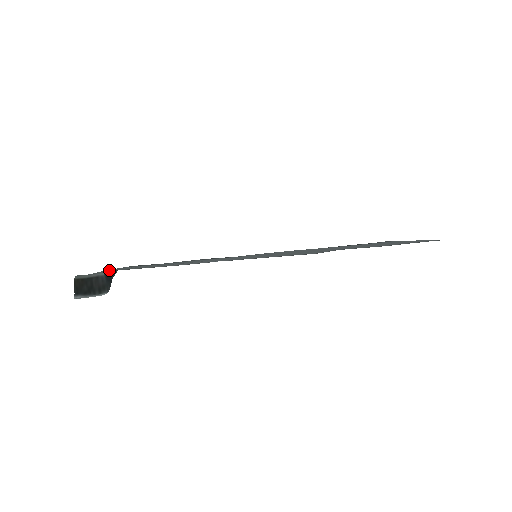
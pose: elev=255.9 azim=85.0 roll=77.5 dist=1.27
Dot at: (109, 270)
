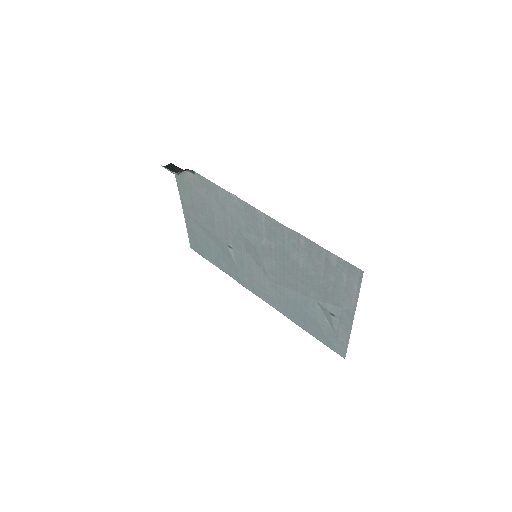
Dot at: (184, 203)
